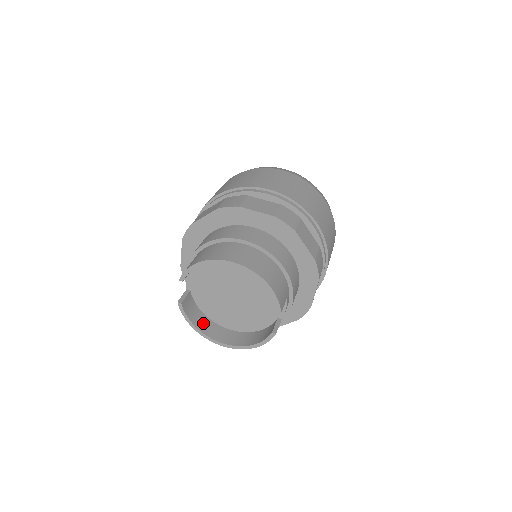
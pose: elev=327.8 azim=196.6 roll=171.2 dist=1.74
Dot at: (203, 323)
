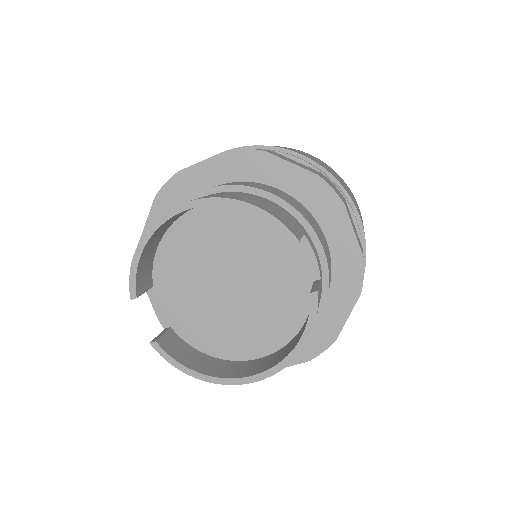
Dot at: (212, 366)
